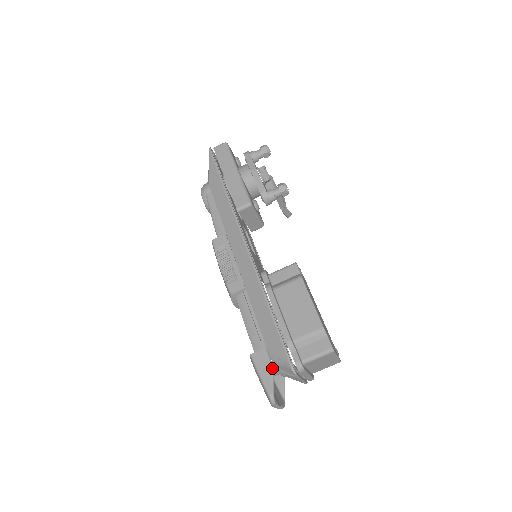
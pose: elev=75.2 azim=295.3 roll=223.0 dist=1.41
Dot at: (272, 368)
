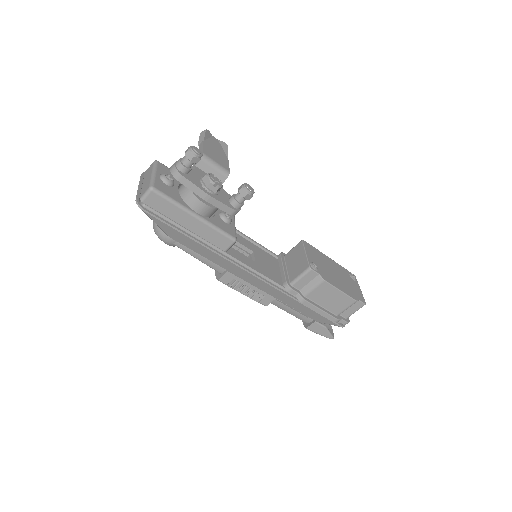
Dot at: (326, 328)
